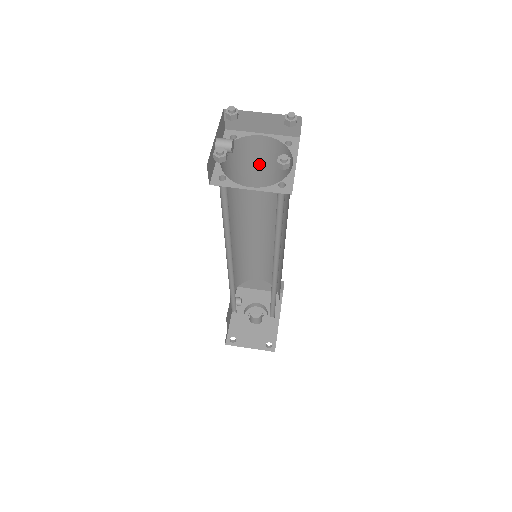
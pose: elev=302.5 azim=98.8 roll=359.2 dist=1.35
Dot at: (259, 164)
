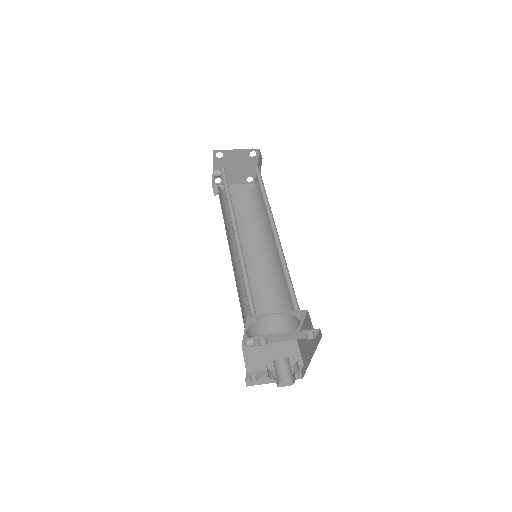
Dot at: (238, 210)
